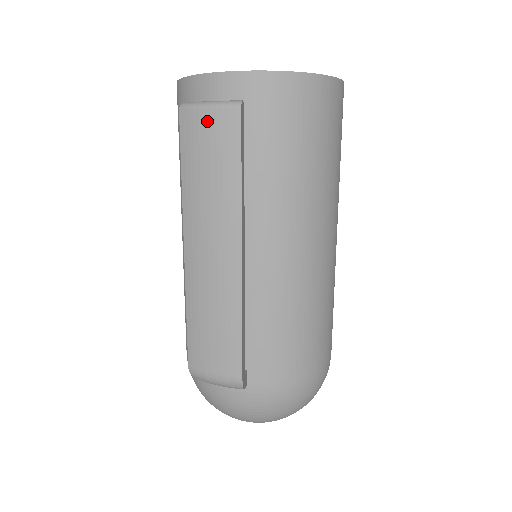
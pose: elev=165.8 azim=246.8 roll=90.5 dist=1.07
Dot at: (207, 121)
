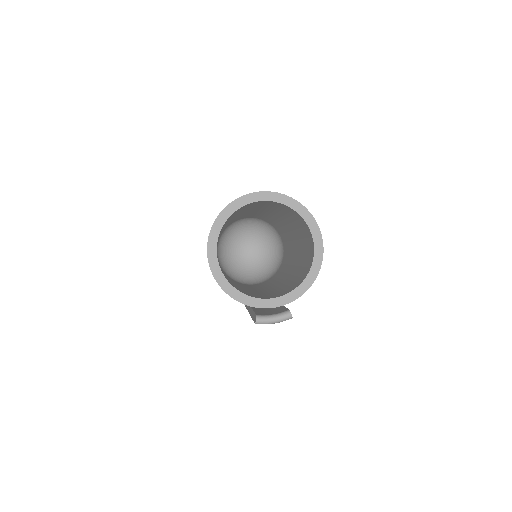
Dot at: occluded
